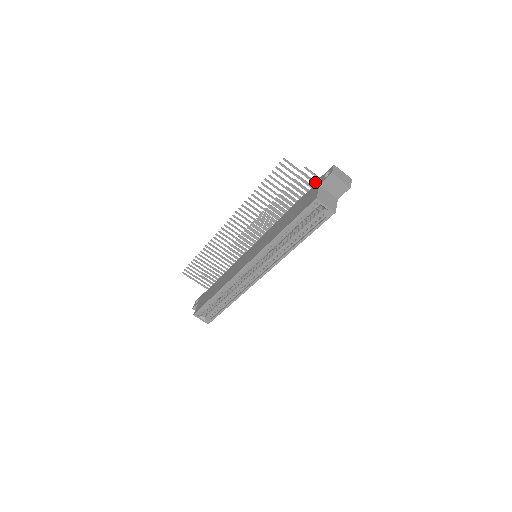
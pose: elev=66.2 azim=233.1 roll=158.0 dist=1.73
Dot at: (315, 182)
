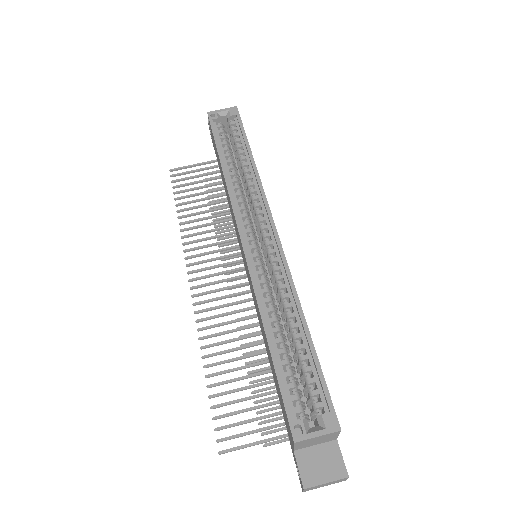
Dot at: occluded
